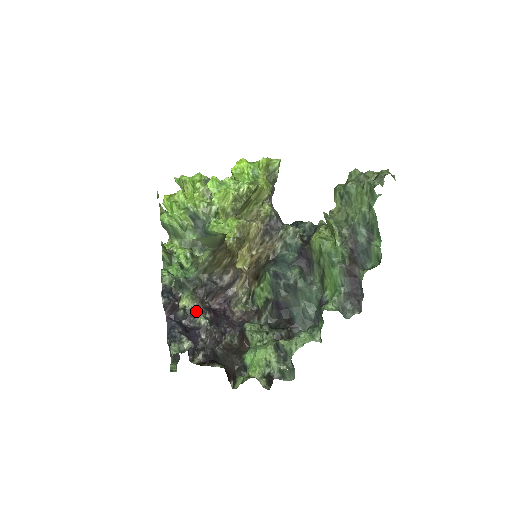
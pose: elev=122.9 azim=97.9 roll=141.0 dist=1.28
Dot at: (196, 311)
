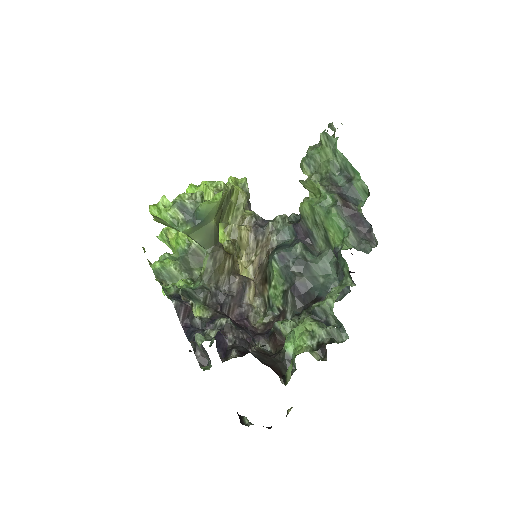
Dot at: (213, 318)
